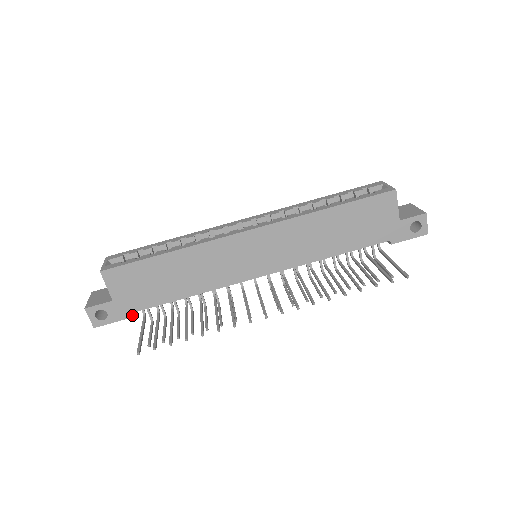
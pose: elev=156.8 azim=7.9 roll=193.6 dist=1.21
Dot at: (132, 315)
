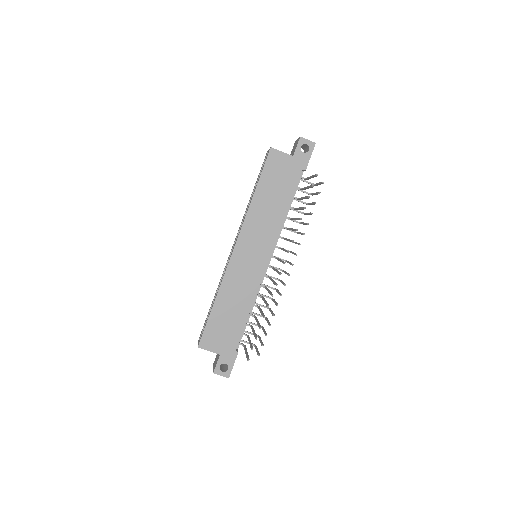
Dot at: (237, 352)
